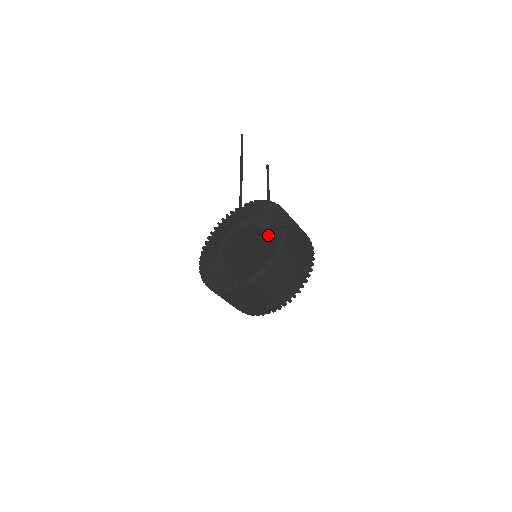
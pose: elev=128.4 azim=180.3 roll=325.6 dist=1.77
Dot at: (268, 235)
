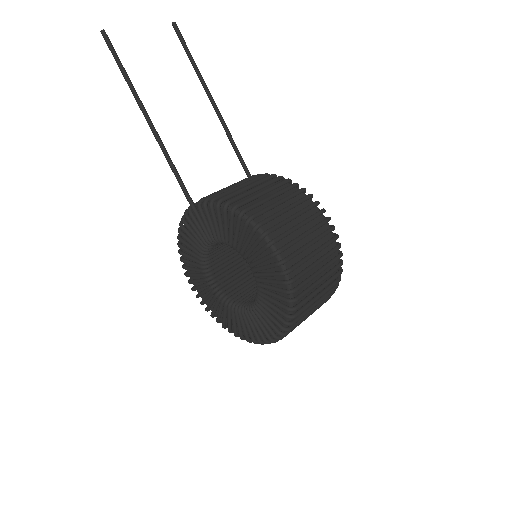
Dot at: (264, 276)
